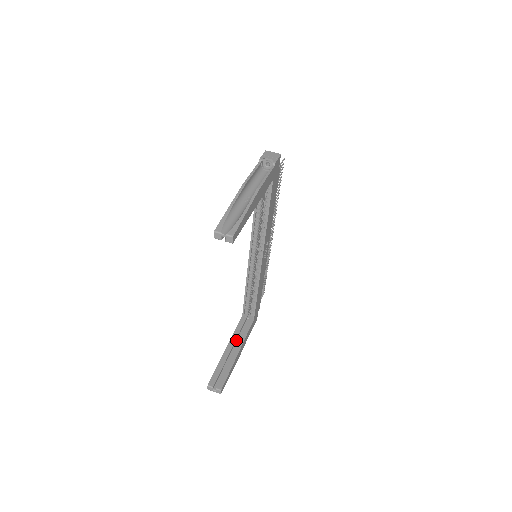
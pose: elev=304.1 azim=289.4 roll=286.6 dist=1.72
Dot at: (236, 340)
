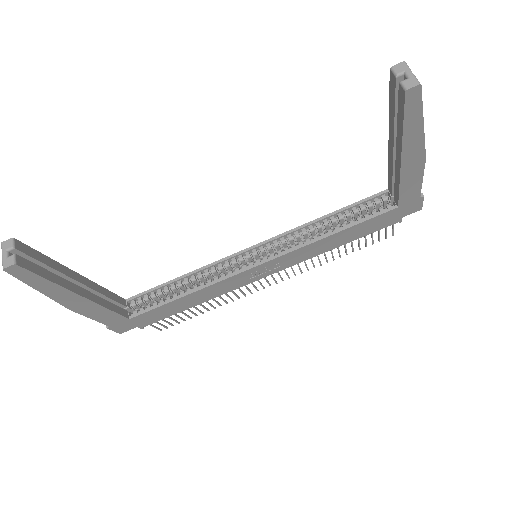
Dot at: (93, 293)
